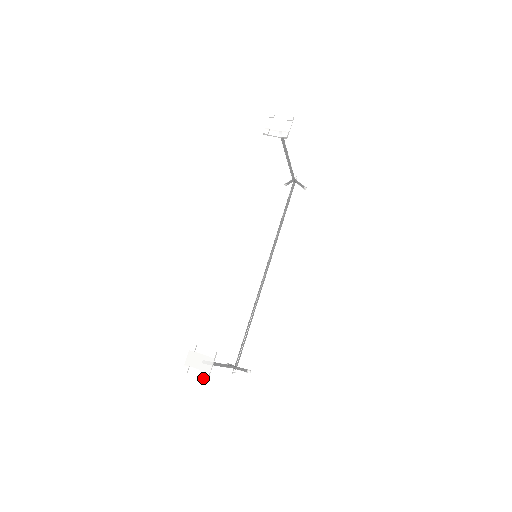
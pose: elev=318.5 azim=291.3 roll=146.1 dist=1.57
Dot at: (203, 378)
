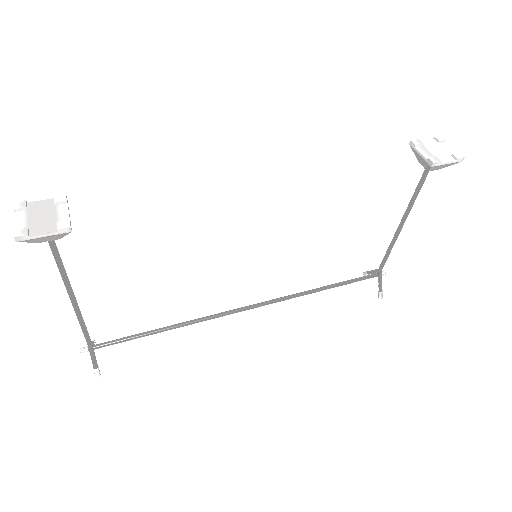
Dot at: (15, 231)
